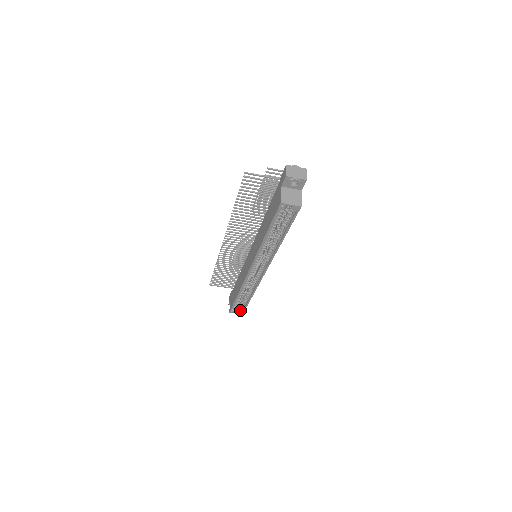
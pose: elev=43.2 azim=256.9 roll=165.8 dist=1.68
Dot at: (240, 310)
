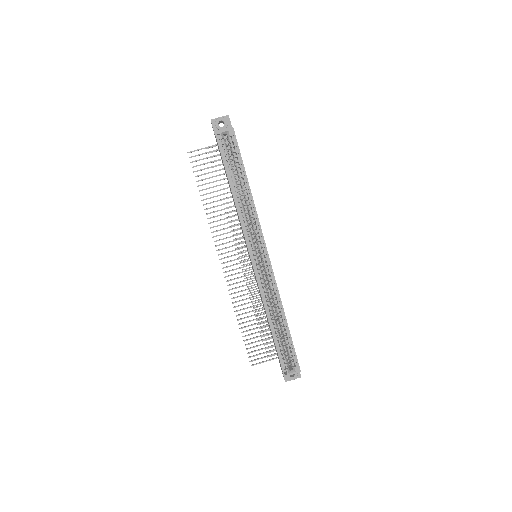
Dot at: (294, 366)
